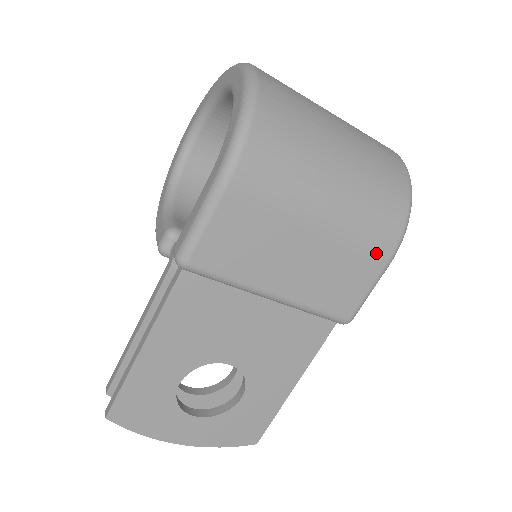
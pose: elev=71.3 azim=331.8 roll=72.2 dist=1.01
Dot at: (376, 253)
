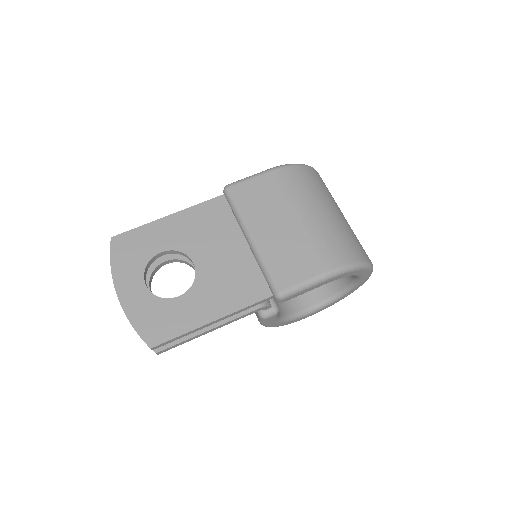
Dot at: (323, 259)
